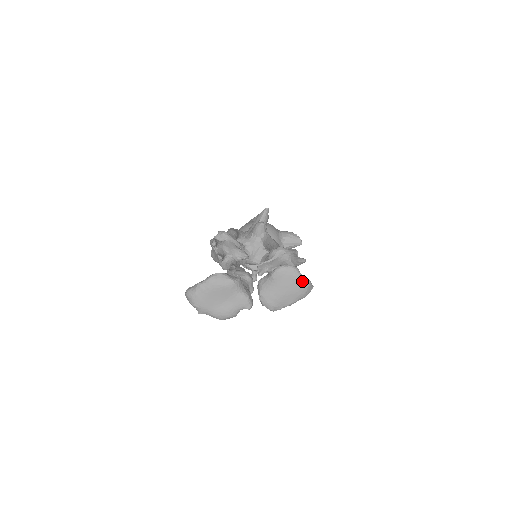
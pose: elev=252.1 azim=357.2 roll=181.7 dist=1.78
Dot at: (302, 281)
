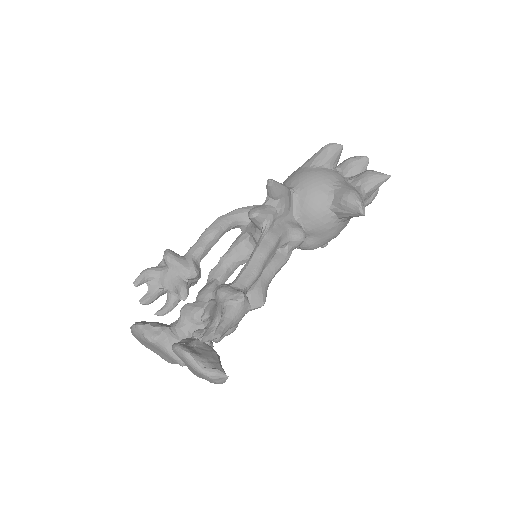
Dot at: (199, 373)
